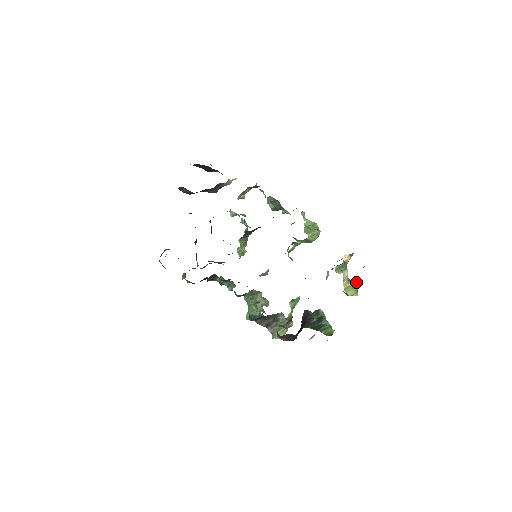
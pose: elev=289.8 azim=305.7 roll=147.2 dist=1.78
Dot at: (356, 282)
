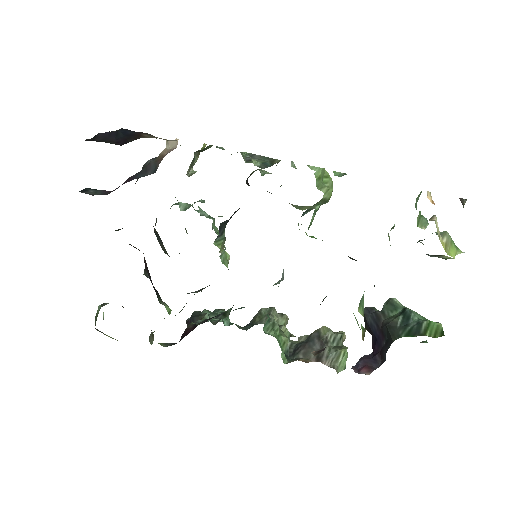
Dot at: (447, 232)
